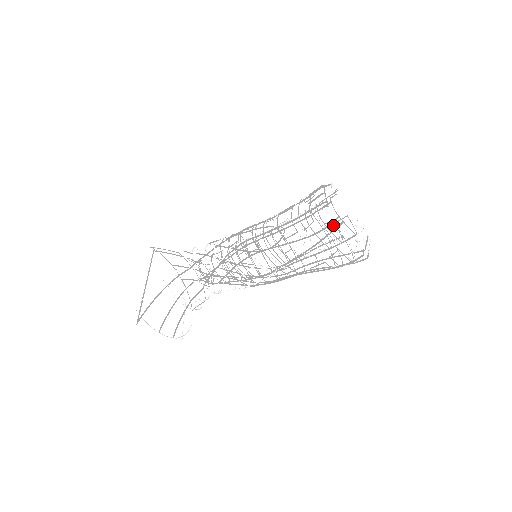
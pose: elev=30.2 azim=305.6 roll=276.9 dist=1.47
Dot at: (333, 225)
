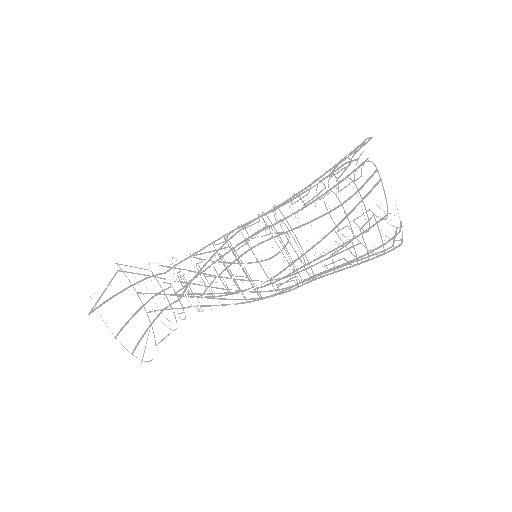
Dot at: (352, 223)
